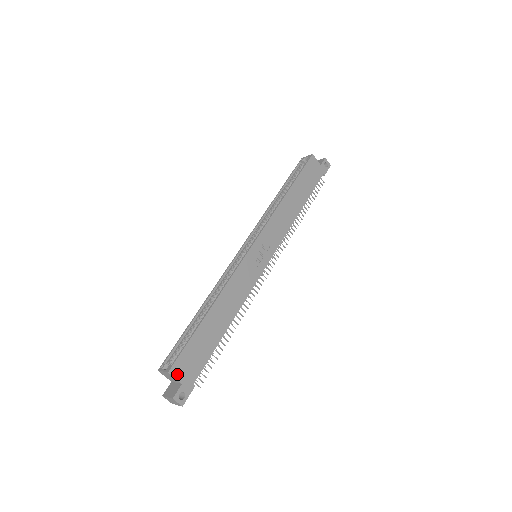
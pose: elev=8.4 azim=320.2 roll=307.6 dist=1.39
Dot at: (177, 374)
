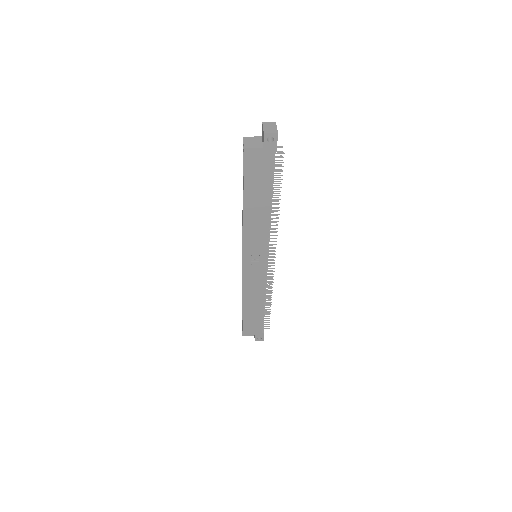
Dot at: (248, 334)
